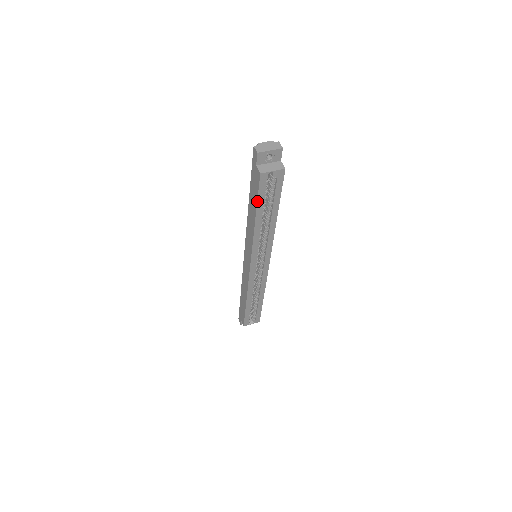
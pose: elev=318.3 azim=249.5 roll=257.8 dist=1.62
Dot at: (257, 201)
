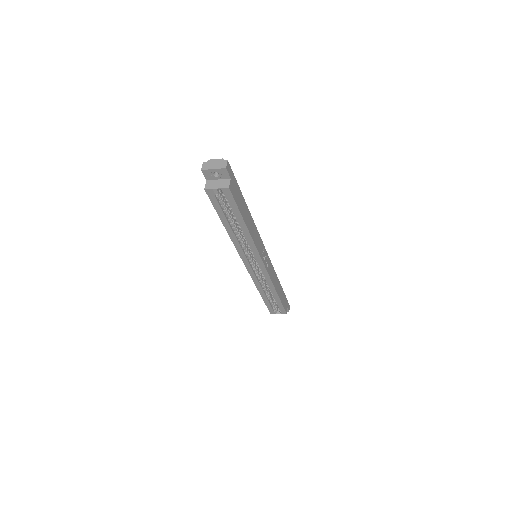
Dot at: occluded
